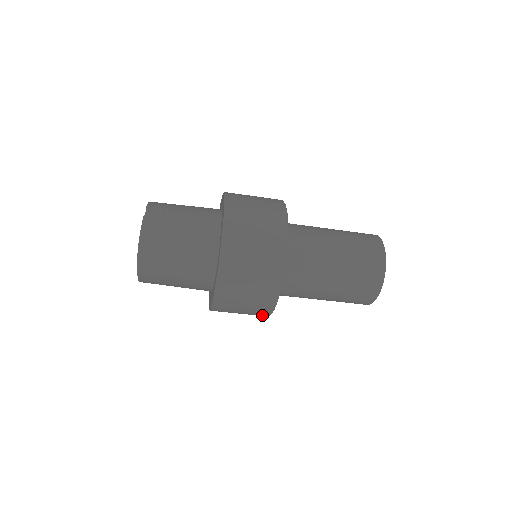
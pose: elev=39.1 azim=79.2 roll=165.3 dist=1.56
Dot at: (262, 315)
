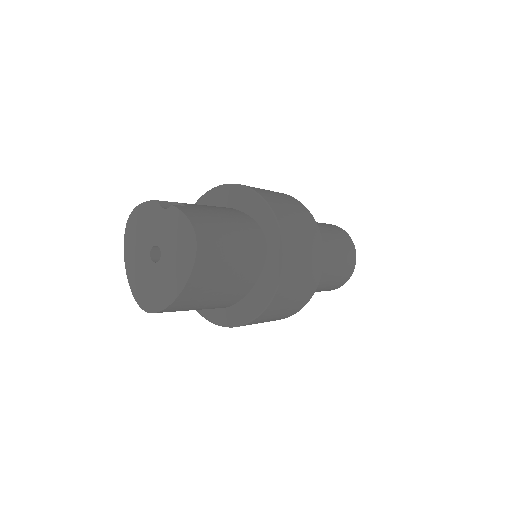
Dot at: (294, 312)
